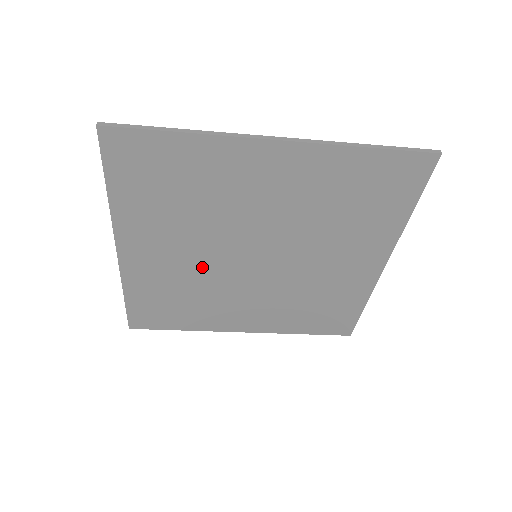
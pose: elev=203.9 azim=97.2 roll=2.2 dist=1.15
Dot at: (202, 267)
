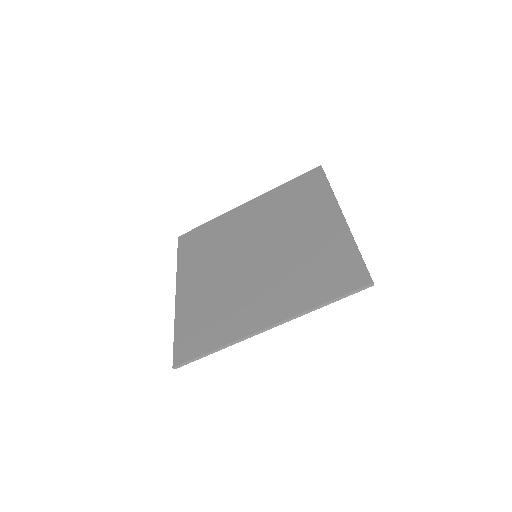
Dot at: (224, 279)
